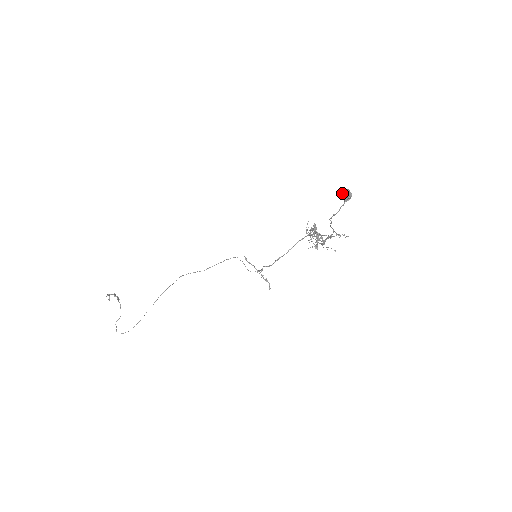
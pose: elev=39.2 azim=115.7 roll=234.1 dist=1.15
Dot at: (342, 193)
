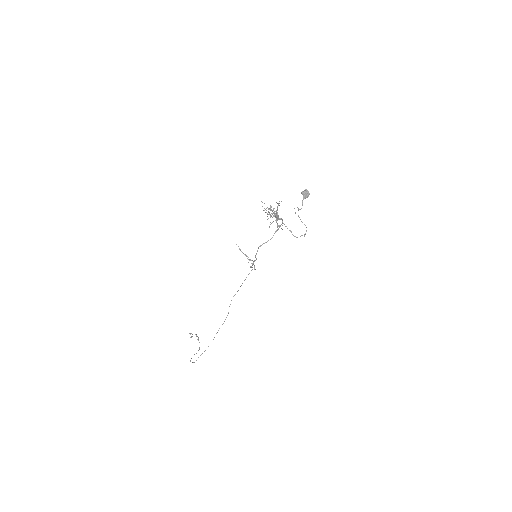
Dot at: (302, 193)
